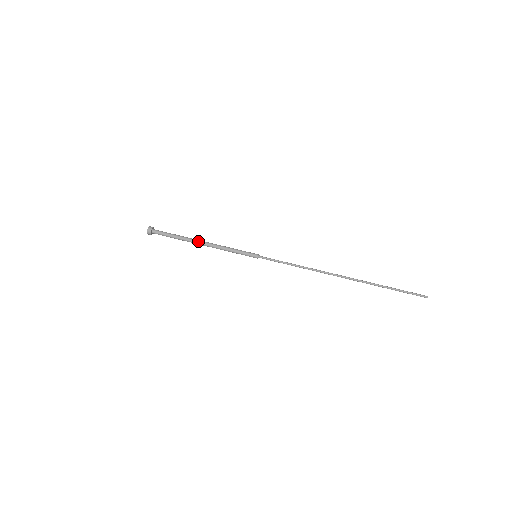
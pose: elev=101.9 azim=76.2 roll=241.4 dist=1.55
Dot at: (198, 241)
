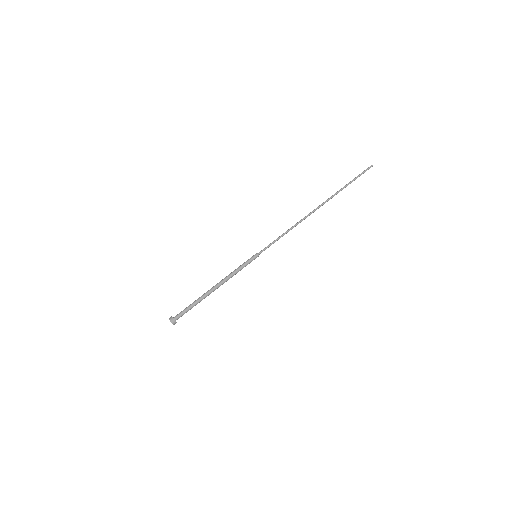
Dot at: (210, 289)
